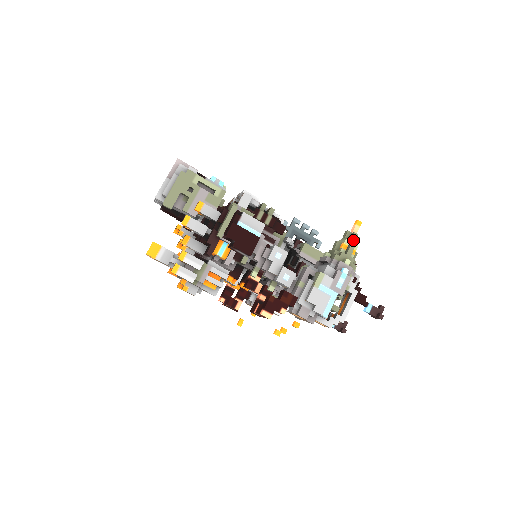
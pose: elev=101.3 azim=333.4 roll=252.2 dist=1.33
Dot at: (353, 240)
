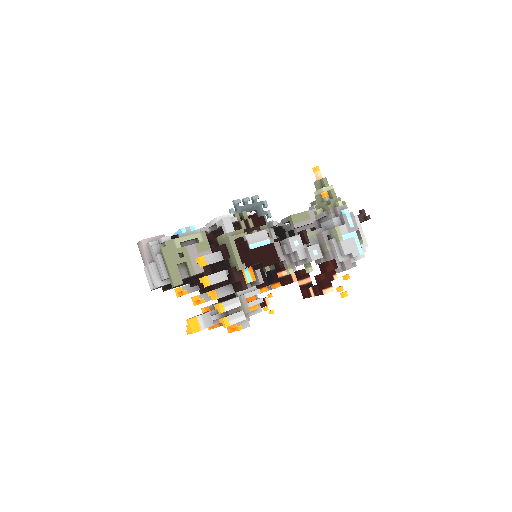
Dot at: (326, 184)
